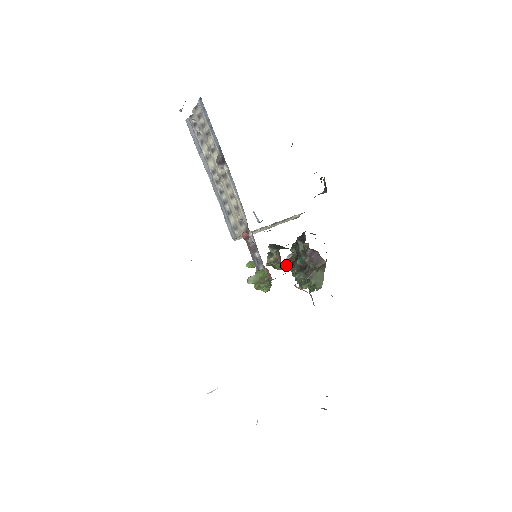
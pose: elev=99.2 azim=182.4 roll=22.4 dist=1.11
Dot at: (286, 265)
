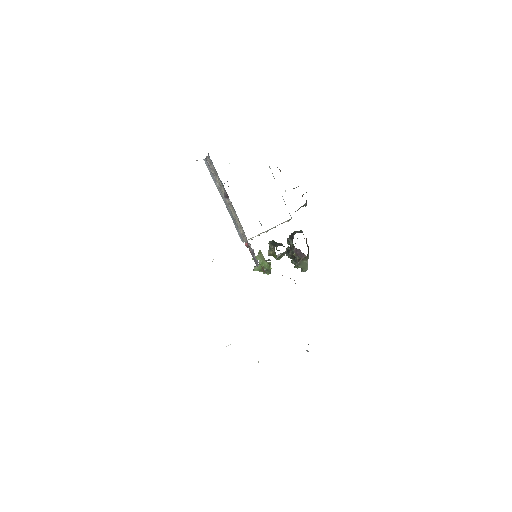
Dot at: (280, 257)
